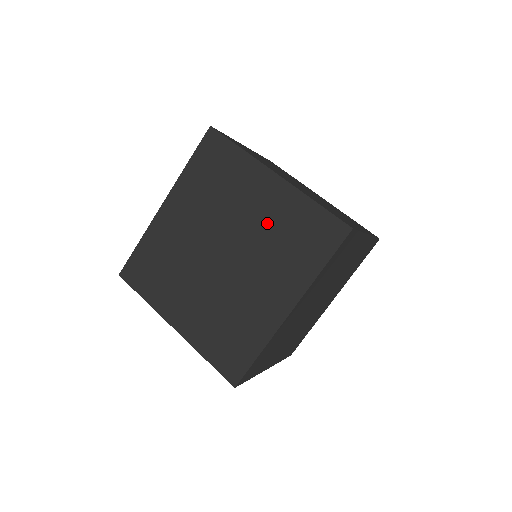
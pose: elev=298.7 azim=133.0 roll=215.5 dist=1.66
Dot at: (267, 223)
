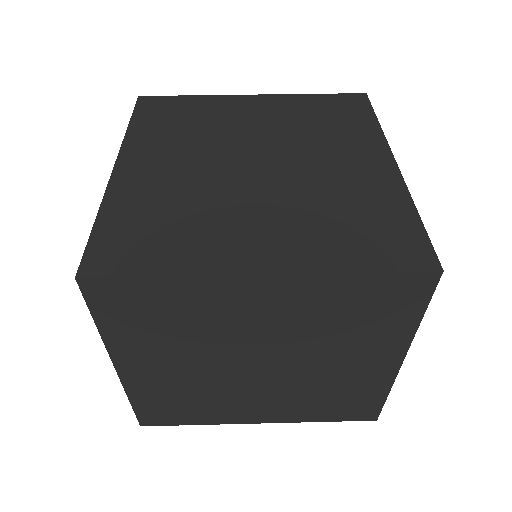
Dot at: (282, 121)
